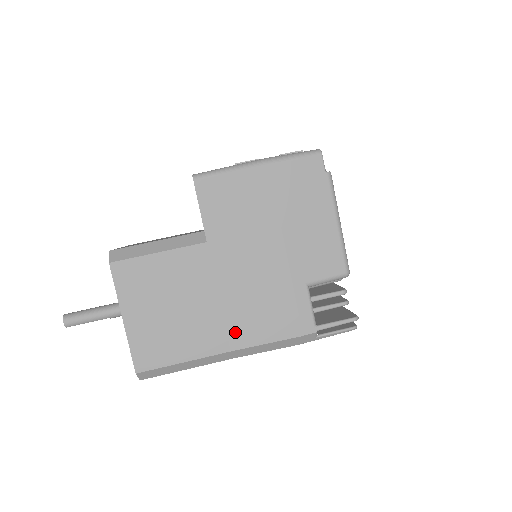
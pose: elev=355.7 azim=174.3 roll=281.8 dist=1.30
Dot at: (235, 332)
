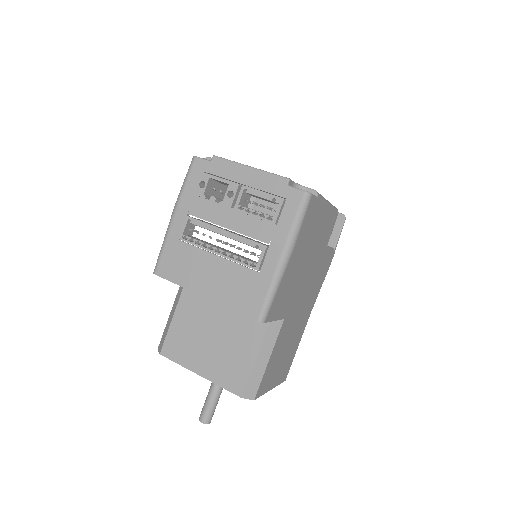
Dot at: (309, 308)
